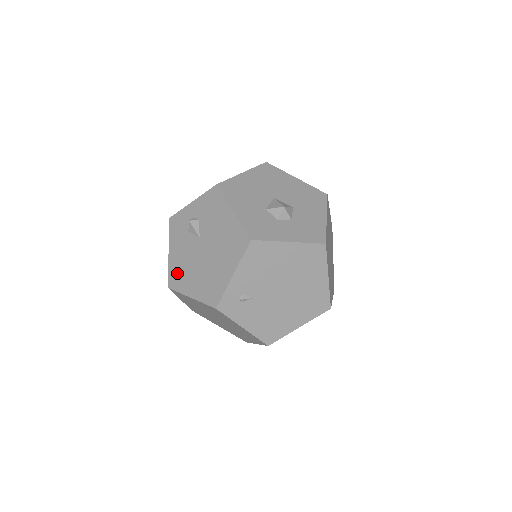
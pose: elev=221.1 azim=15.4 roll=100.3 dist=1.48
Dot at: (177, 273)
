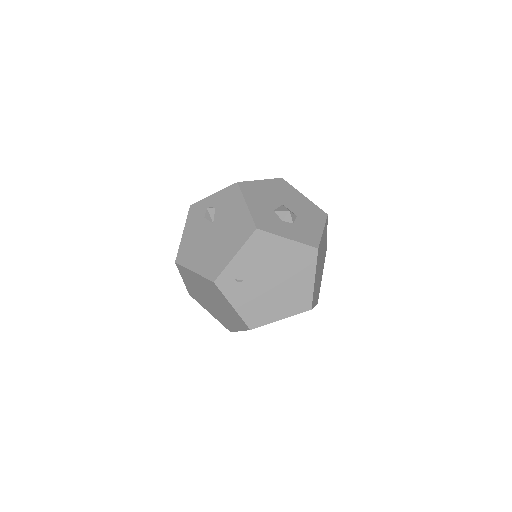
Dot at: (186, 251)
